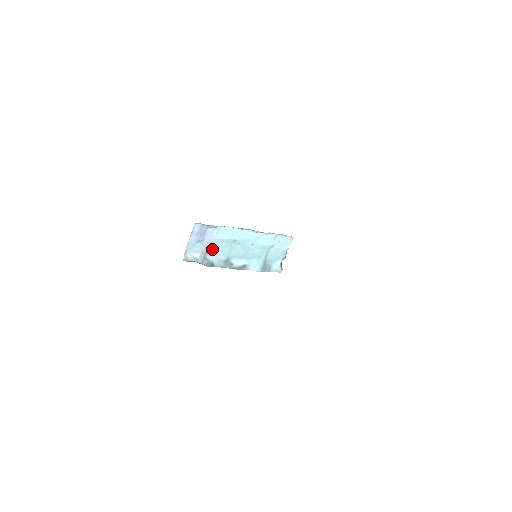
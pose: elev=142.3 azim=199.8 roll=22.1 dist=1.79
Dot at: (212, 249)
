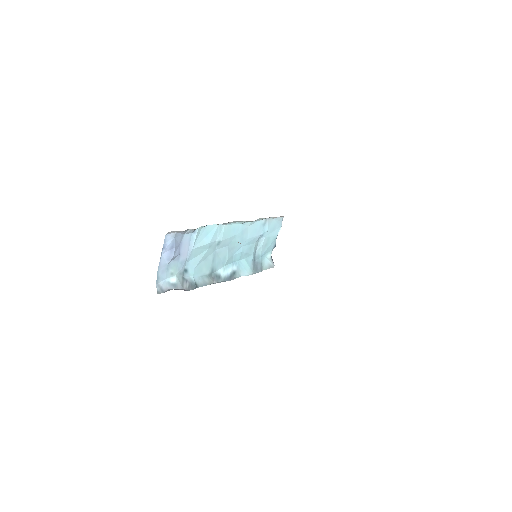
Dot at: (191, 264)
